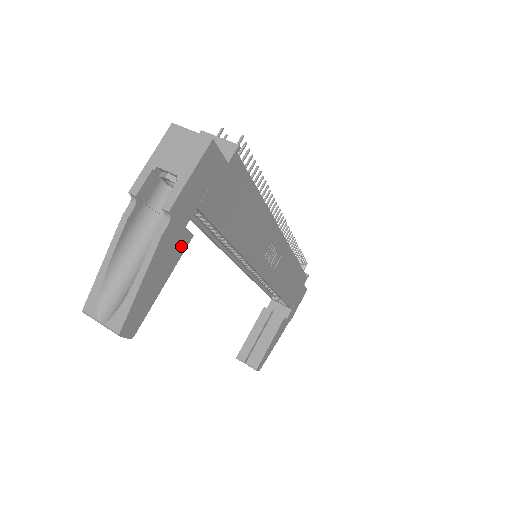
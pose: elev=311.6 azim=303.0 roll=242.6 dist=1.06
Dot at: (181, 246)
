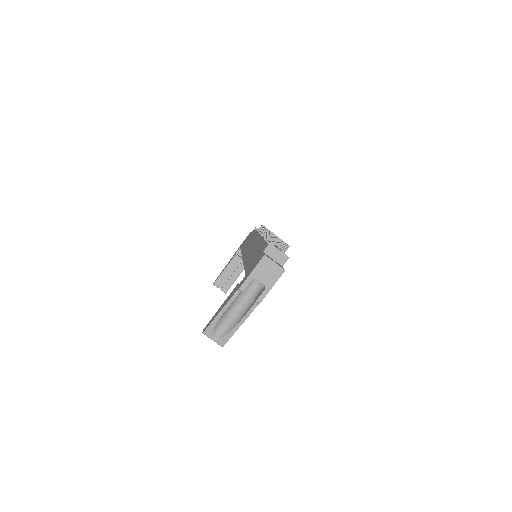
Dot at: occluded
